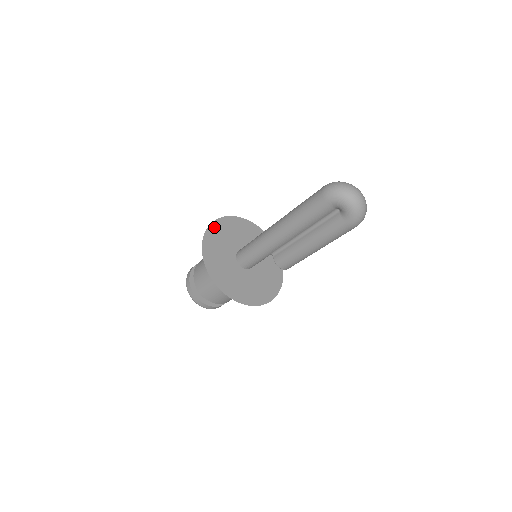
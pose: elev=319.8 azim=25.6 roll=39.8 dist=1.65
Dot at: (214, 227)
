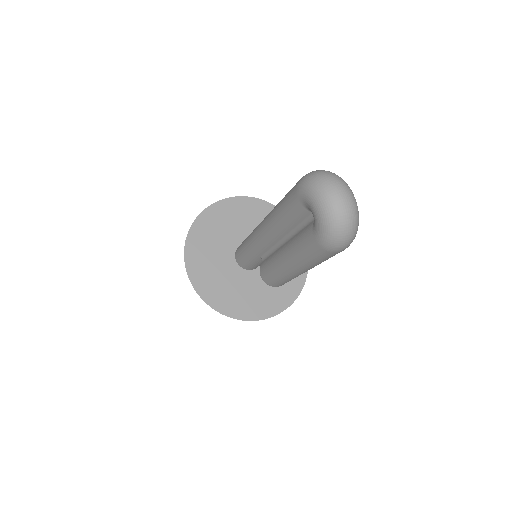
Dot at: (230, 203)
